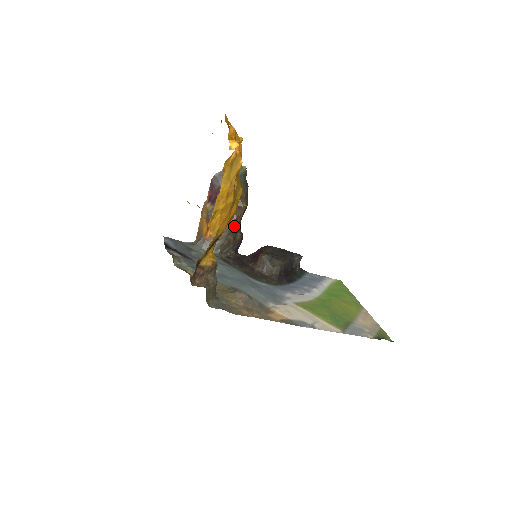
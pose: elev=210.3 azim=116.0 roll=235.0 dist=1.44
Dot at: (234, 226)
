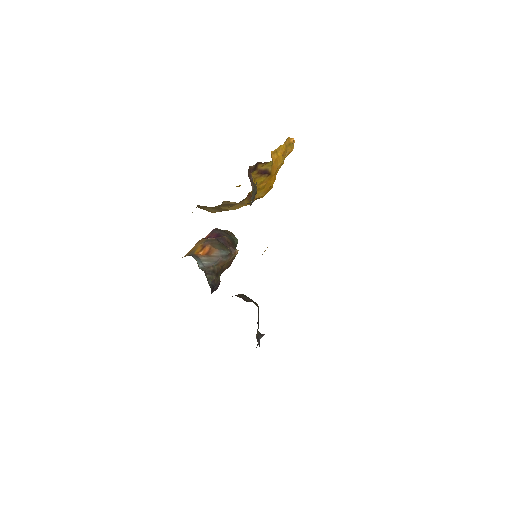
Dot at: (224, 260)
